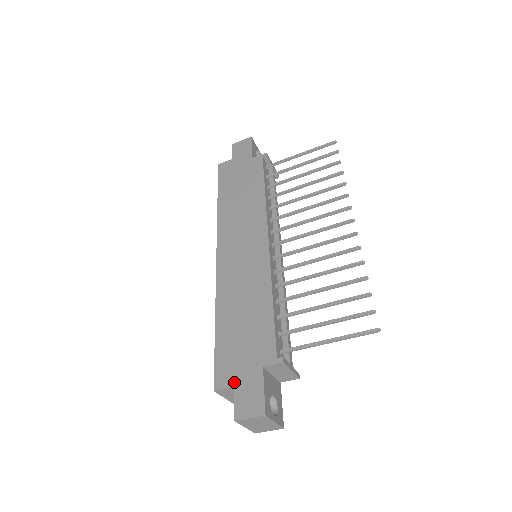
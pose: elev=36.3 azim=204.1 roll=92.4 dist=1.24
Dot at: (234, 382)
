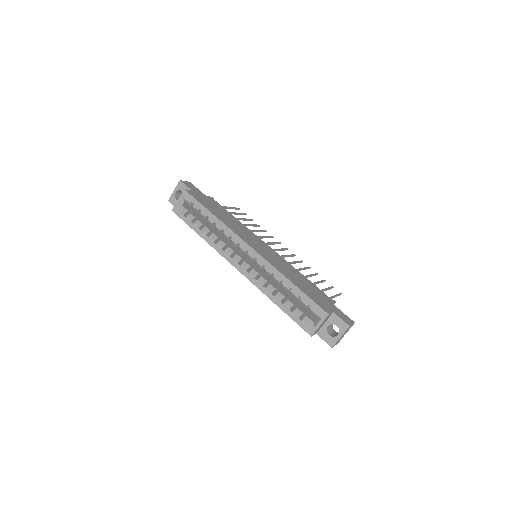
Dot at: (331, 310)
